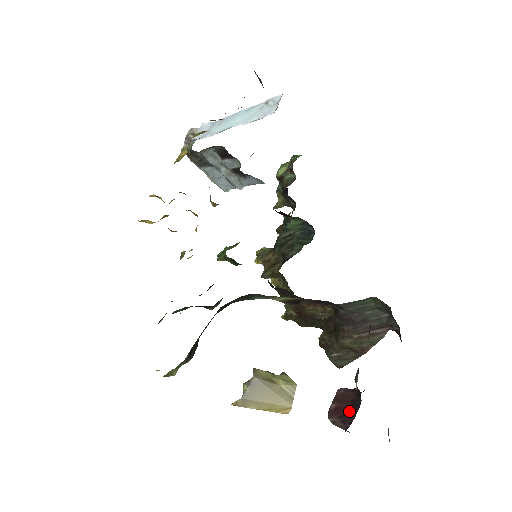
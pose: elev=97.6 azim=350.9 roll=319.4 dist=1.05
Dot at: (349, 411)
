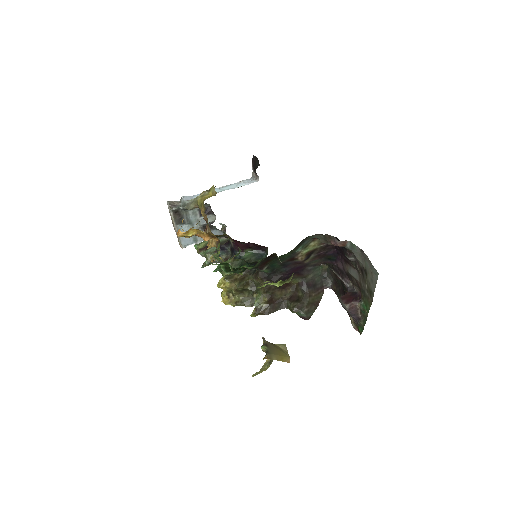
Dot at: (354, 297)
